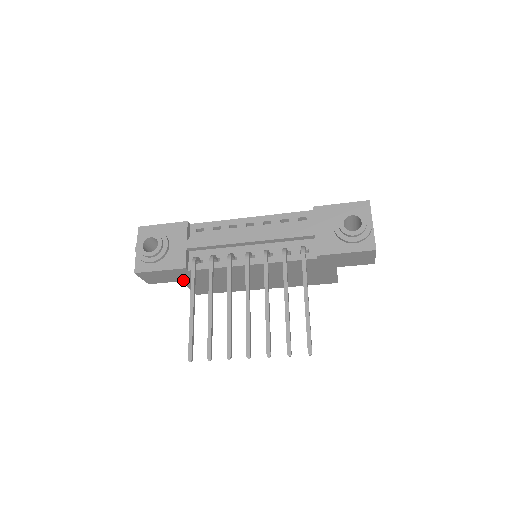
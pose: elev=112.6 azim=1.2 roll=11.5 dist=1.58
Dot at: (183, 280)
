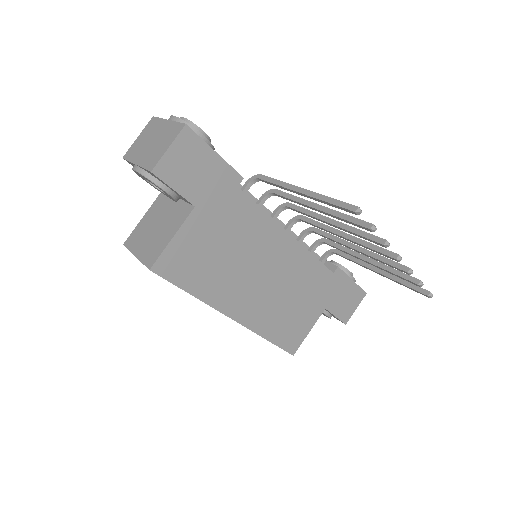
Dot at: (199, 206)
